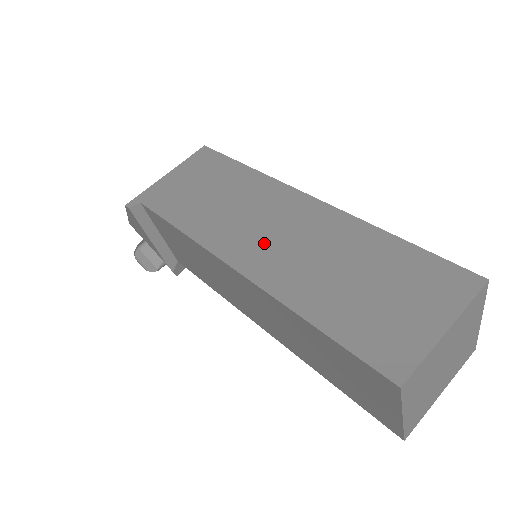
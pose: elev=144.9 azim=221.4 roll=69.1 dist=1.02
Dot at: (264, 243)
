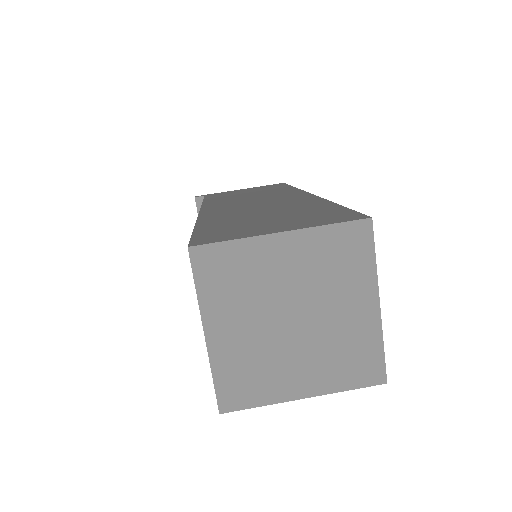
Dot at: (239, 204)
